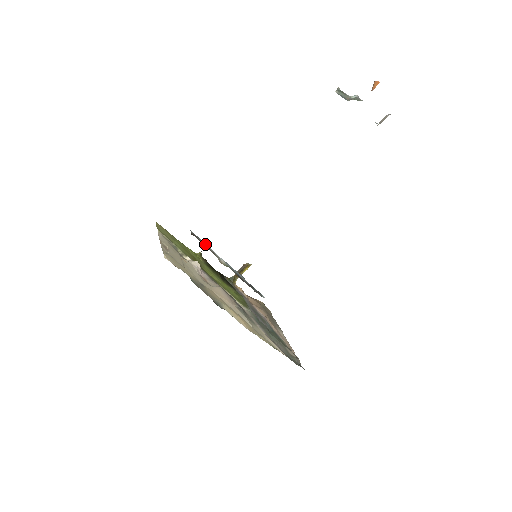
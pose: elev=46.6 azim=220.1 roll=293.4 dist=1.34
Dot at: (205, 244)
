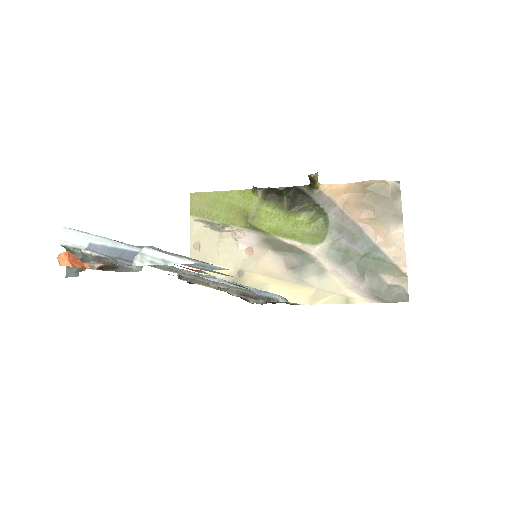
Dot at: occluded
